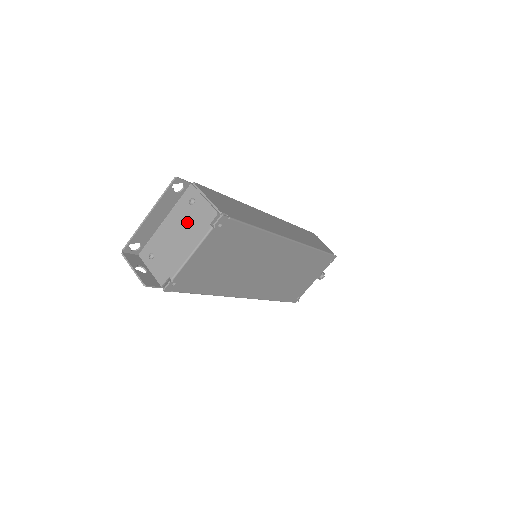
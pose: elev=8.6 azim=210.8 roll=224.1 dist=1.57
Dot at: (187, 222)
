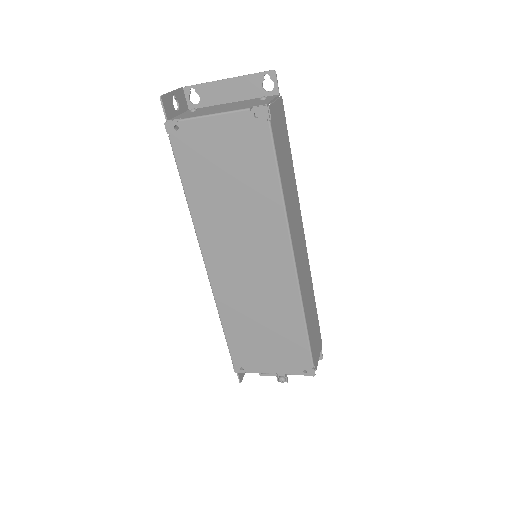
Dot at: (242, 104)
